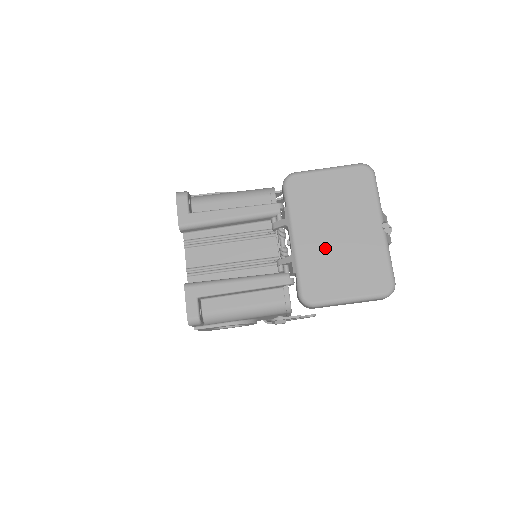
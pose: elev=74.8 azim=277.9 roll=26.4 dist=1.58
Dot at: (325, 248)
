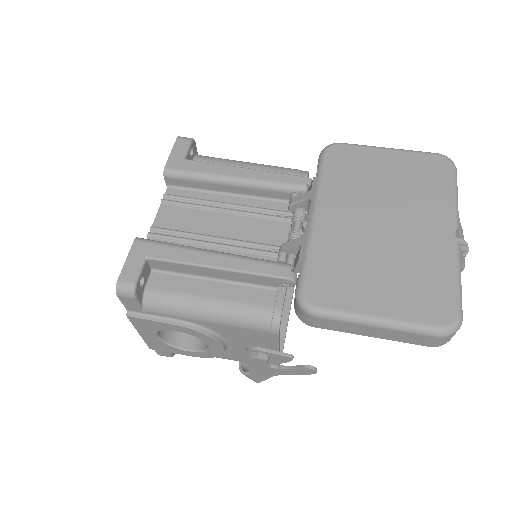
Dot at: (358, 237)
